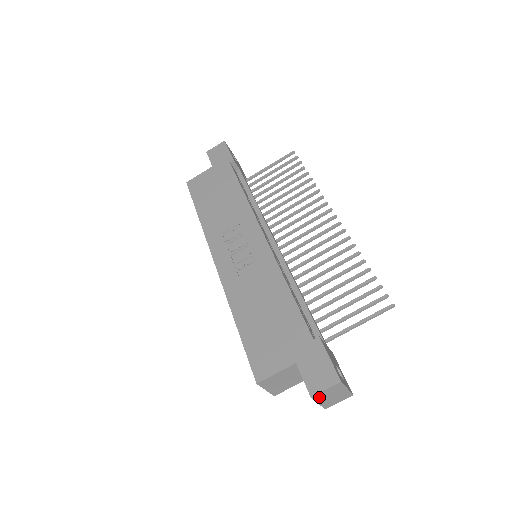
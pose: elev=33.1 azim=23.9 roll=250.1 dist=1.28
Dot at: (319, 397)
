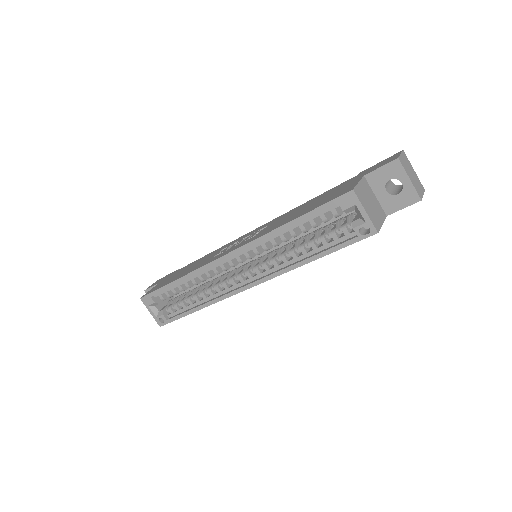
Dot at: (403, 165)
